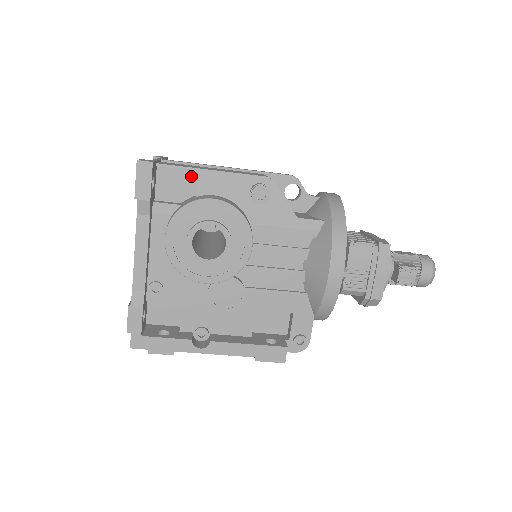
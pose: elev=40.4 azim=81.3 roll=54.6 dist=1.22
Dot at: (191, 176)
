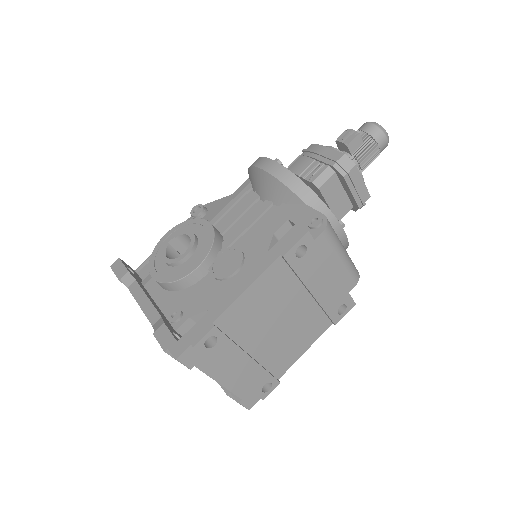
Dot at: occluded
